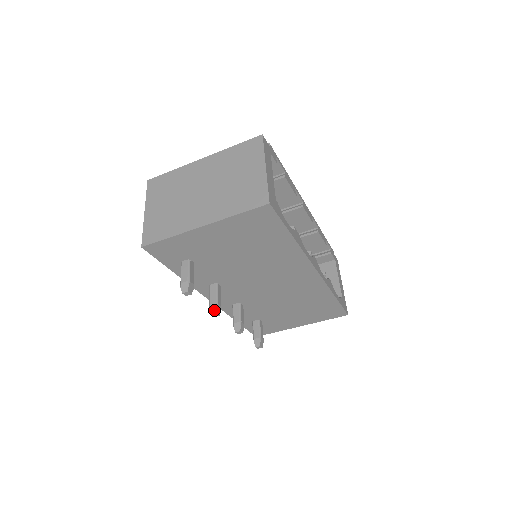
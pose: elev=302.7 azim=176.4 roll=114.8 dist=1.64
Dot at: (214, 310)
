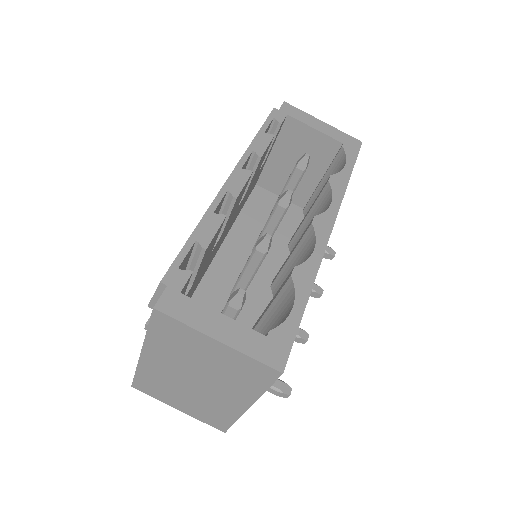
Dot at: (302, 341)
